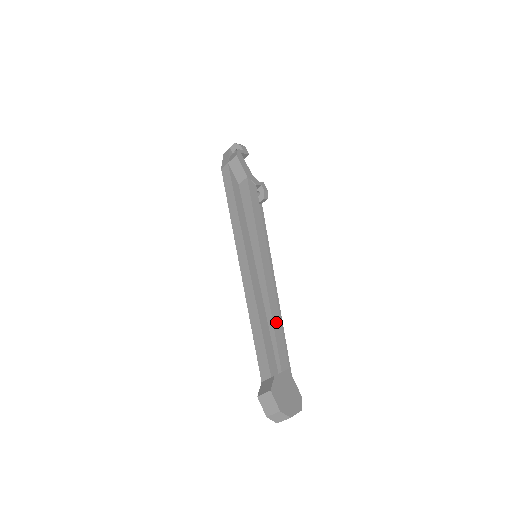
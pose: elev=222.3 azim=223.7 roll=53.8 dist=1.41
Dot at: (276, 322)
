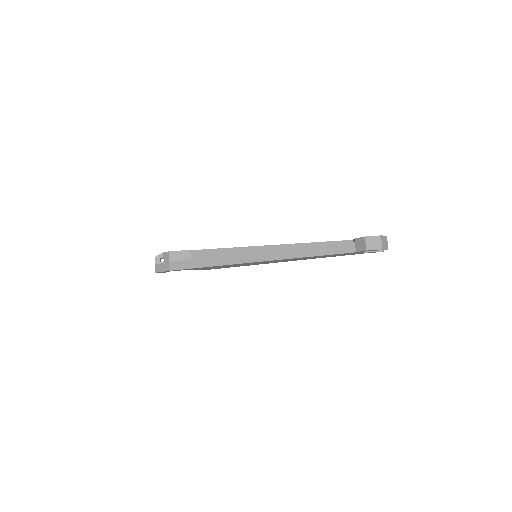
Dot at: (314, 243)
